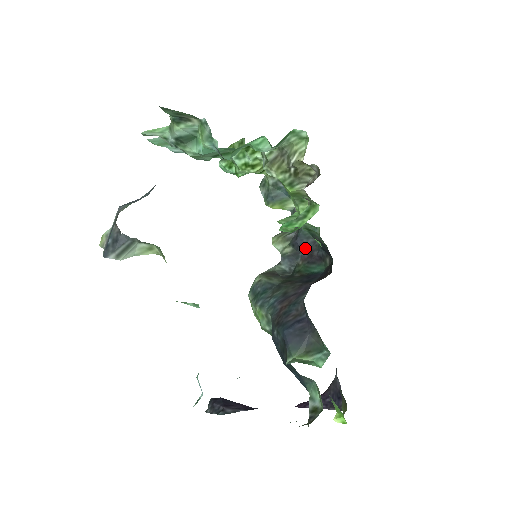
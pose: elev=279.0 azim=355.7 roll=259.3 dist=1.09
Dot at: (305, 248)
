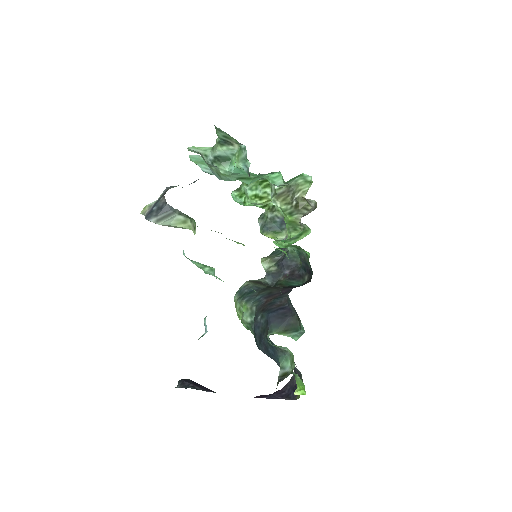
Dot at: (288, 268)
